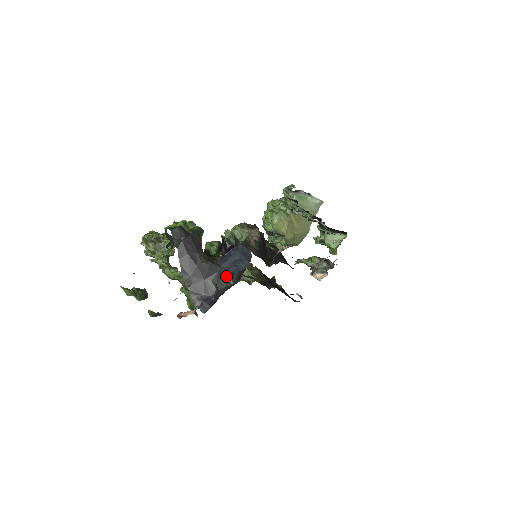
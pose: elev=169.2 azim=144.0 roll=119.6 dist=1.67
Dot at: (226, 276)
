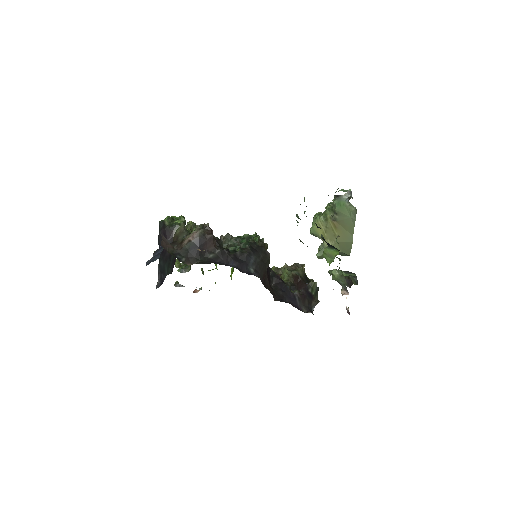
Dot at: (171, 265)
